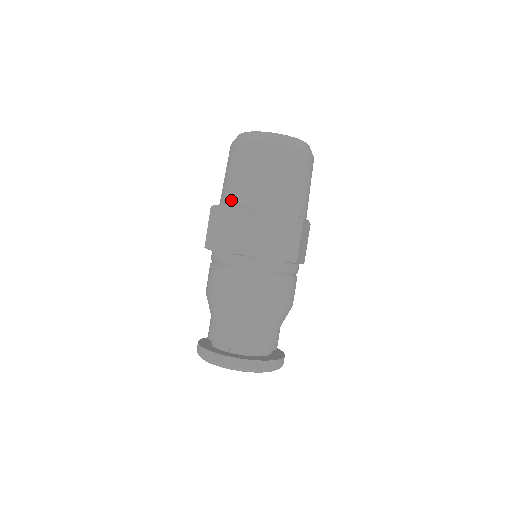
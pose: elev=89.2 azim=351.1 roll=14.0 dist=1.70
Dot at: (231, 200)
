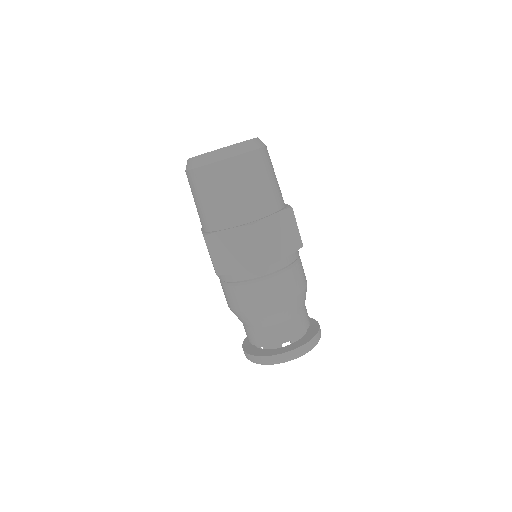
Dot at: occluded
